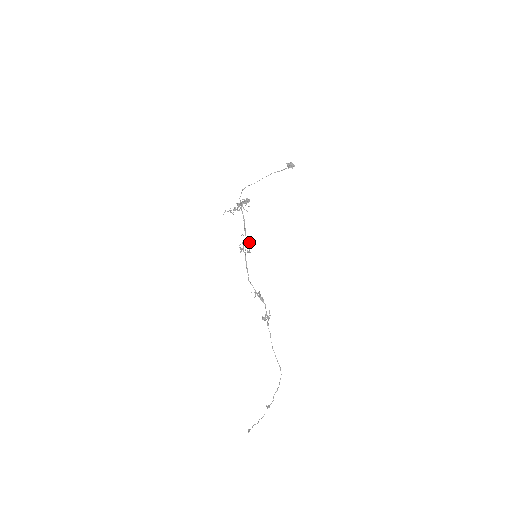
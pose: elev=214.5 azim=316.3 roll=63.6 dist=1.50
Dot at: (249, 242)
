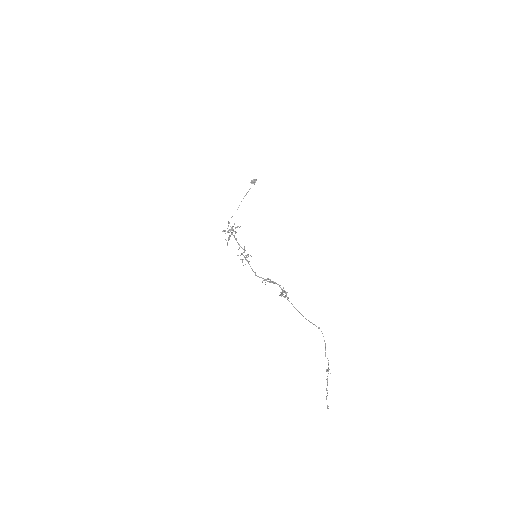
Dot at: occluded
